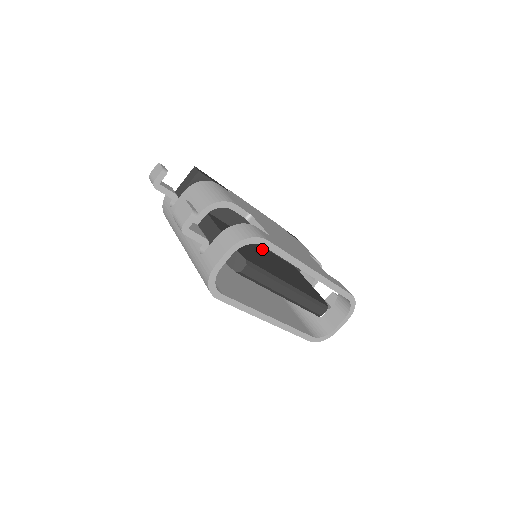
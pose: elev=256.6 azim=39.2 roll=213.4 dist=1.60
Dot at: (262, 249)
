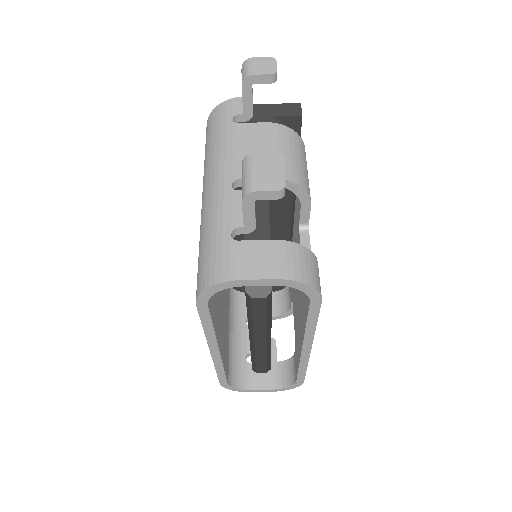
Dot at: occluded
